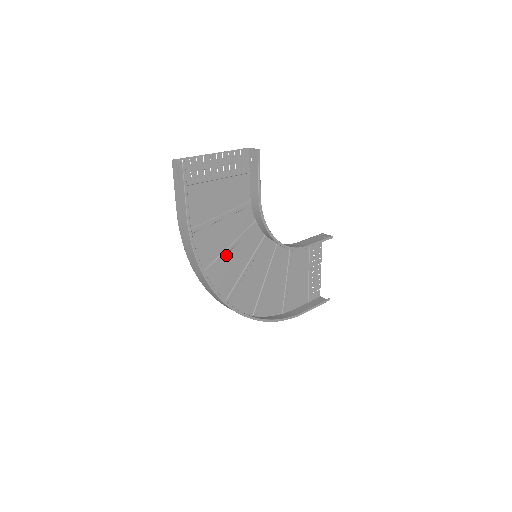
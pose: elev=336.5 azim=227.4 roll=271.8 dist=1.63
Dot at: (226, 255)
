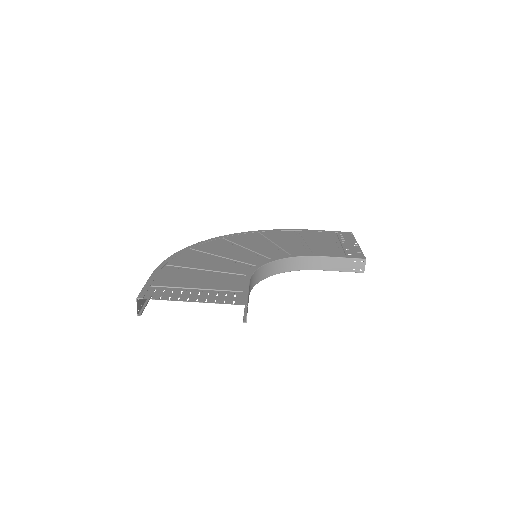
Dot at: (218, 255)
